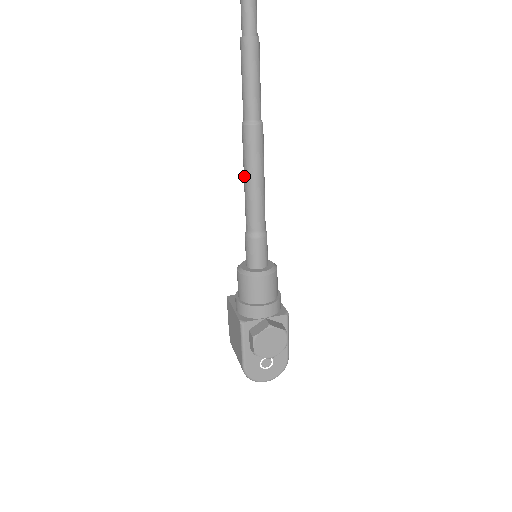
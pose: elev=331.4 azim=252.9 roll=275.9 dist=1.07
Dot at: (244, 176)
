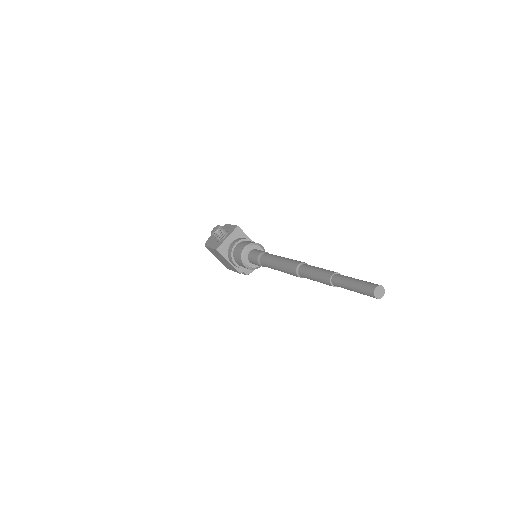
Dot at: occluded
